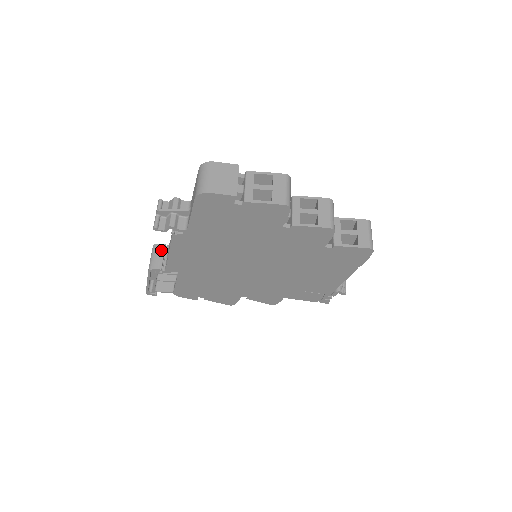
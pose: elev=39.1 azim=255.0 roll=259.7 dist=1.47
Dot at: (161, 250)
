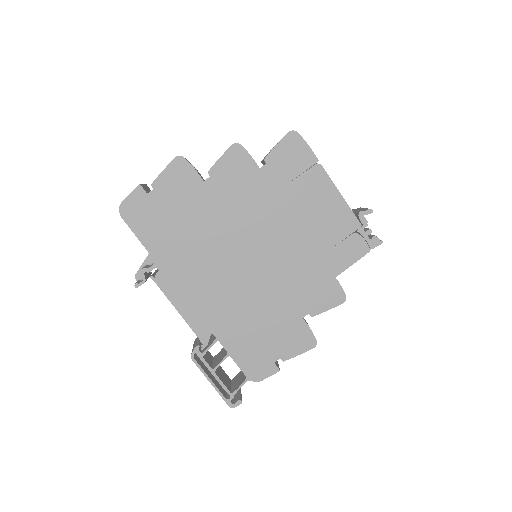
Dot at: (197, 339)
